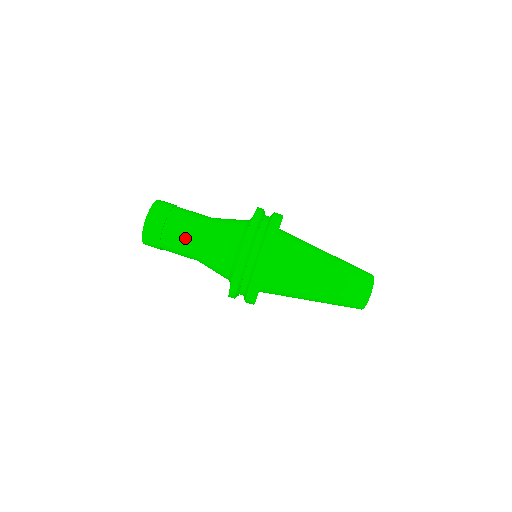
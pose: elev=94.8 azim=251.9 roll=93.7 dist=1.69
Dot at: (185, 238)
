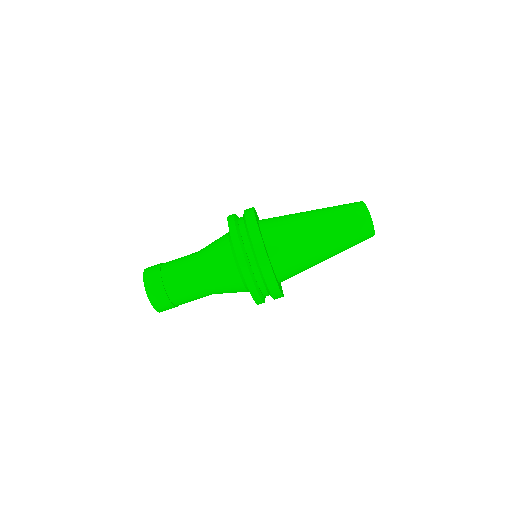
Dot at: (184, 272)
